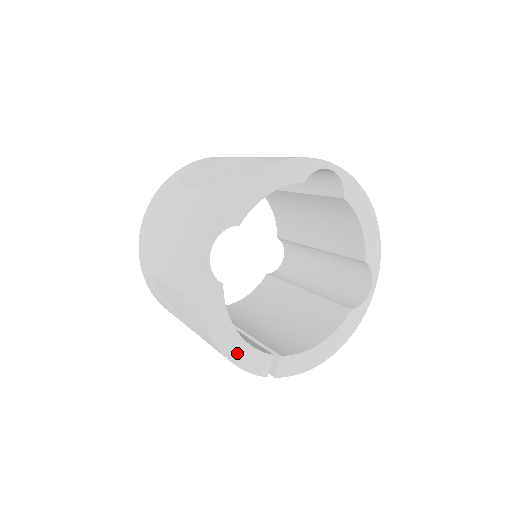
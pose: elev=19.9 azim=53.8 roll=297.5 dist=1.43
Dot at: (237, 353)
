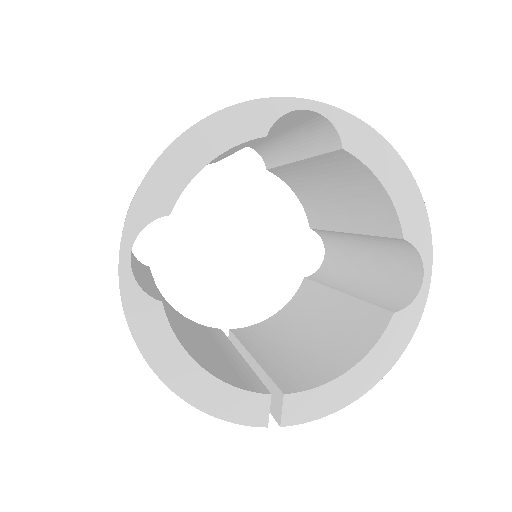
Dot at: (208, 397)
